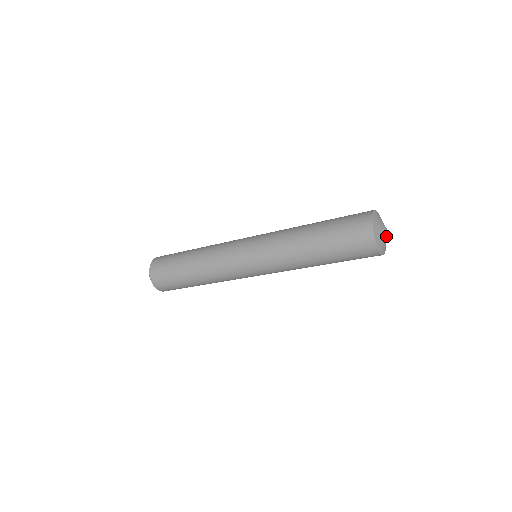
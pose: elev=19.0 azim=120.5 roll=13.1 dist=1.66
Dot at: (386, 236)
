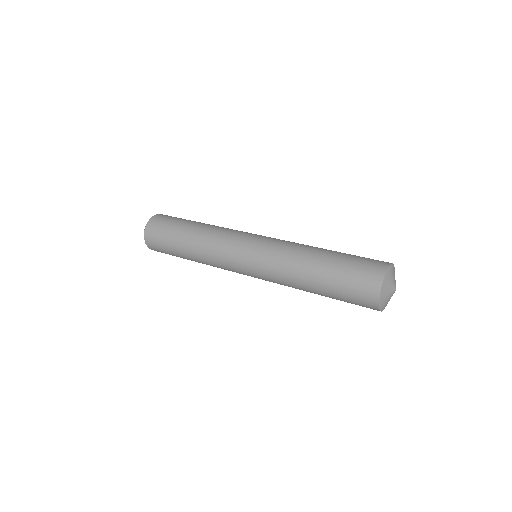
Dot at: (392, 294)
